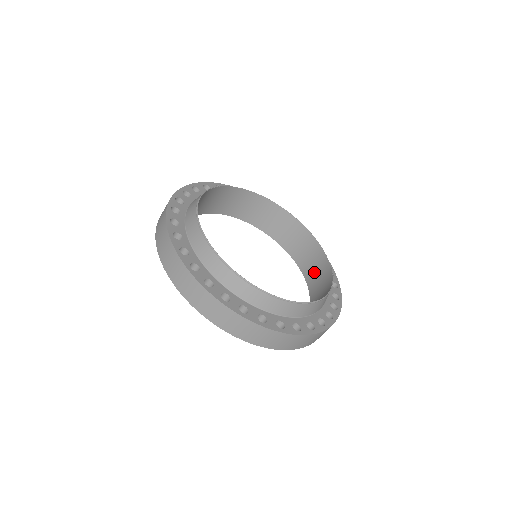
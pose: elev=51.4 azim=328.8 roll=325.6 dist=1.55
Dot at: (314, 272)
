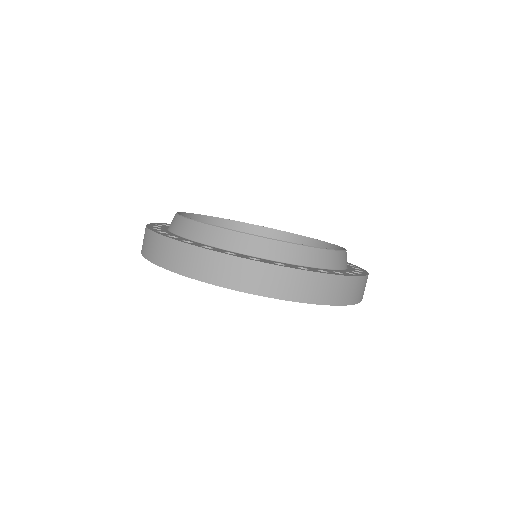
Dot at: occluded
